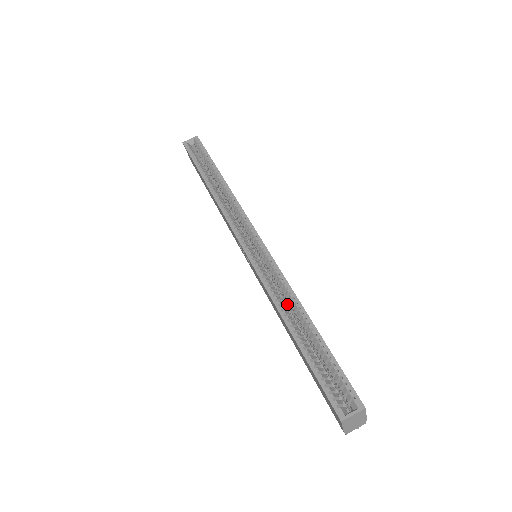
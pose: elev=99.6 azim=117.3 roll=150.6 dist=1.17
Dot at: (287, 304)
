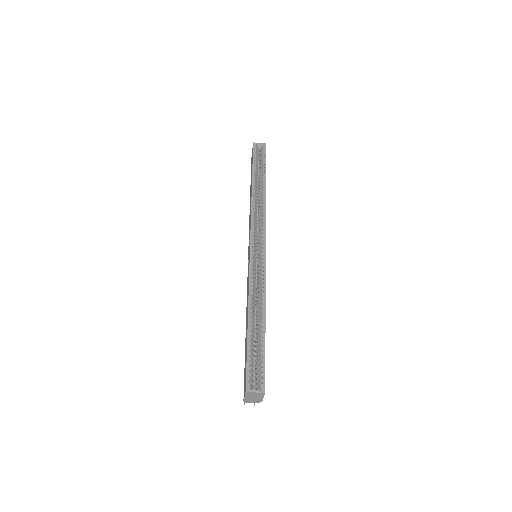
Dot at: (257, 301)
